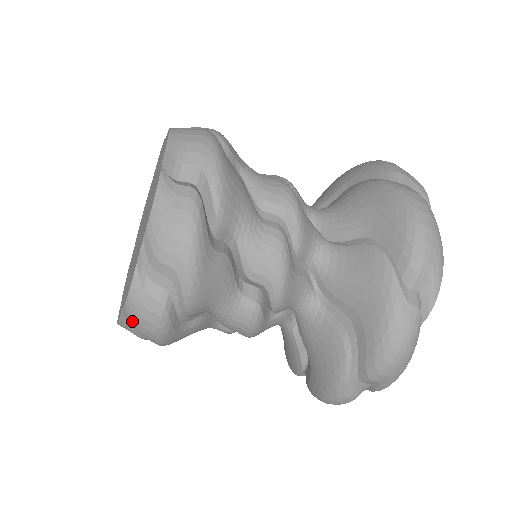
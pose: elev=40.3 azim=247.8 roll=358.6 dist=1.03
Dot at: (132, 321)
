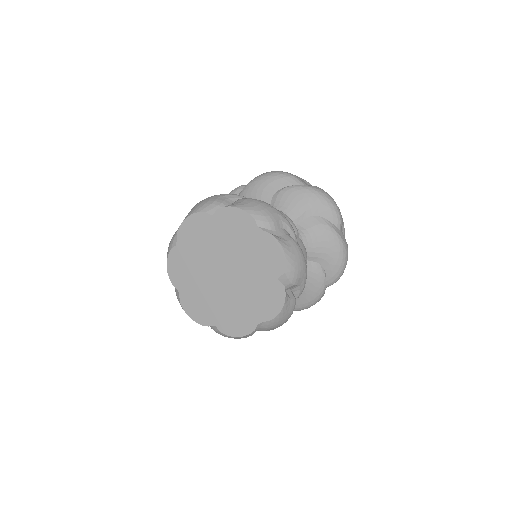
Dot at: occluded
